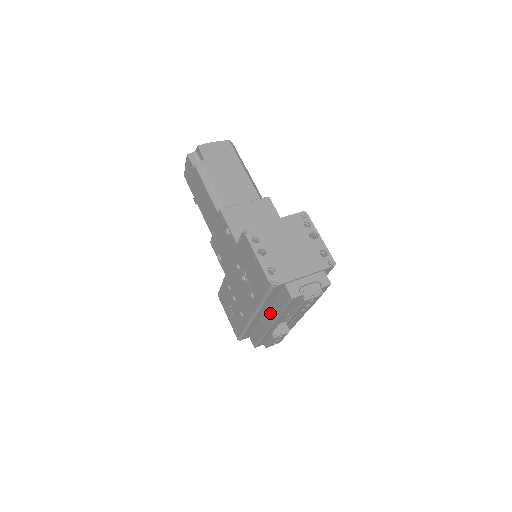
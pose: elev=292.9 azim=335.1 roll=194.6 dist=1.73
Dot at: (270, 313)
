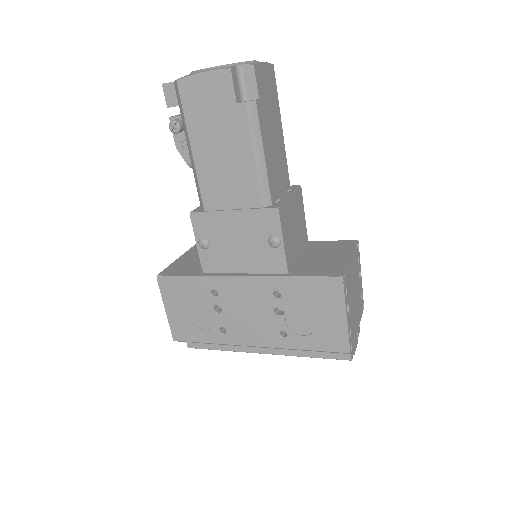
Dot at: occluded
